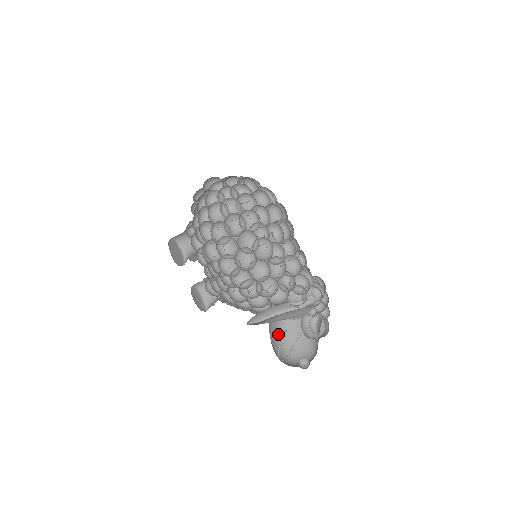
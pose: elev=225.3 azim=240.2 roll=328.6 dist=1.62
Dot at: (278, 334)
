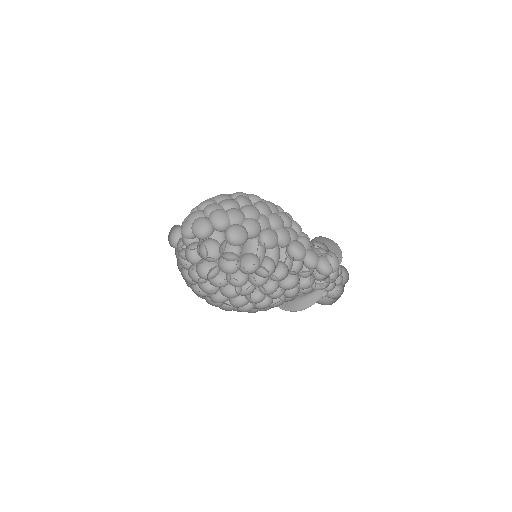
Dot at: occluded
